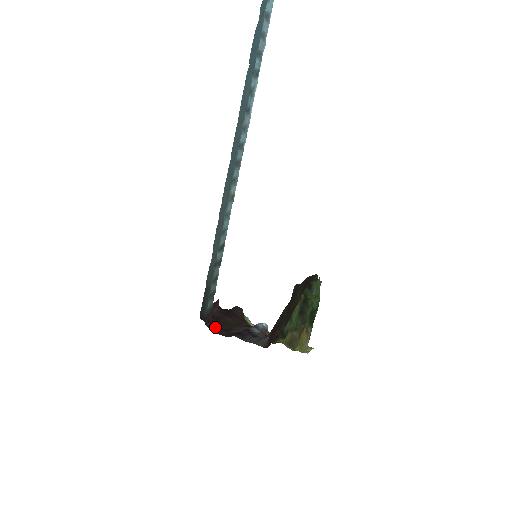
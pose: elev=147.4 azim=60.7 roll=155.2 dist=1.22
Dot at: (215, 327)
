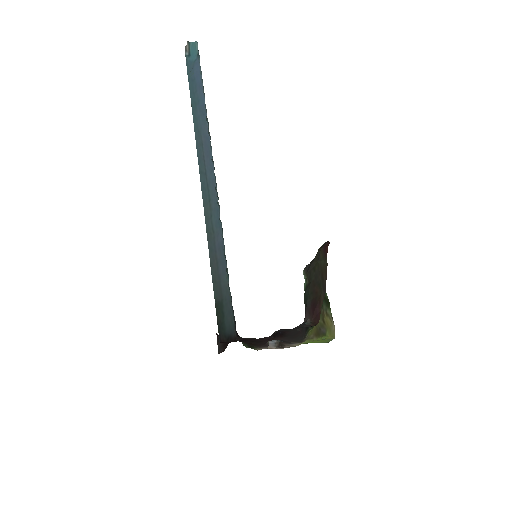
Dot at: (246, 339)
